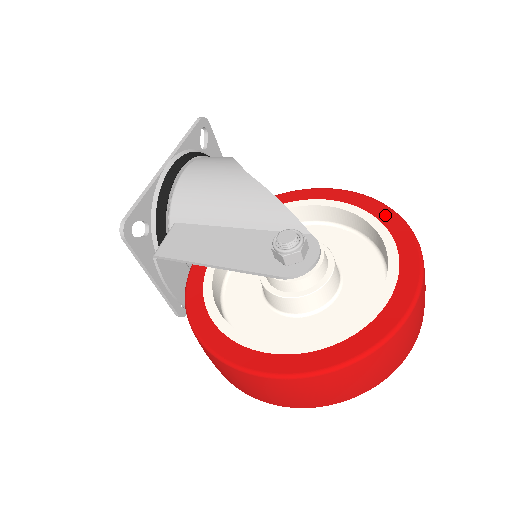
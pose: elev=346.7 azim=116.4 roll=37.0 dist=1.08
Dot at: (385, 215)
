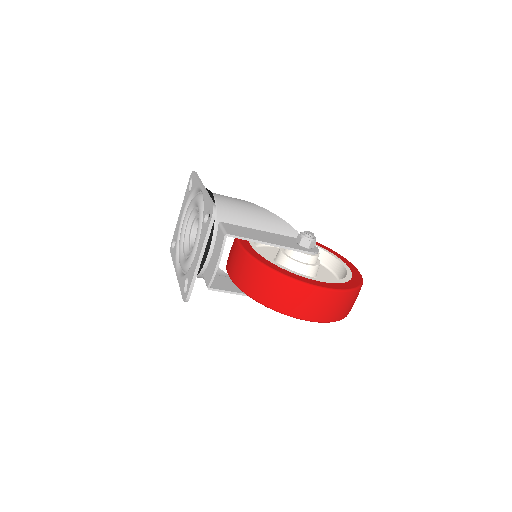
Dot at: (317, 243)
